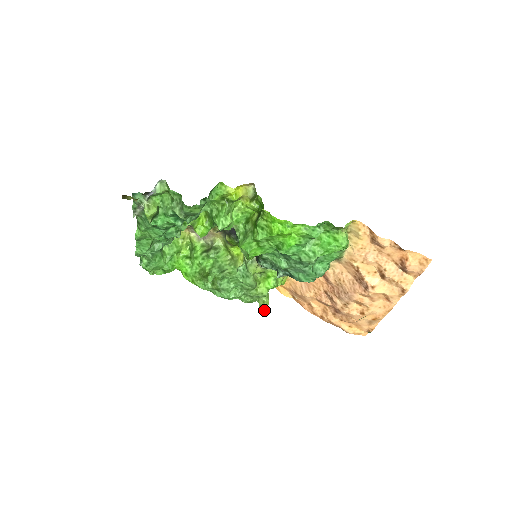
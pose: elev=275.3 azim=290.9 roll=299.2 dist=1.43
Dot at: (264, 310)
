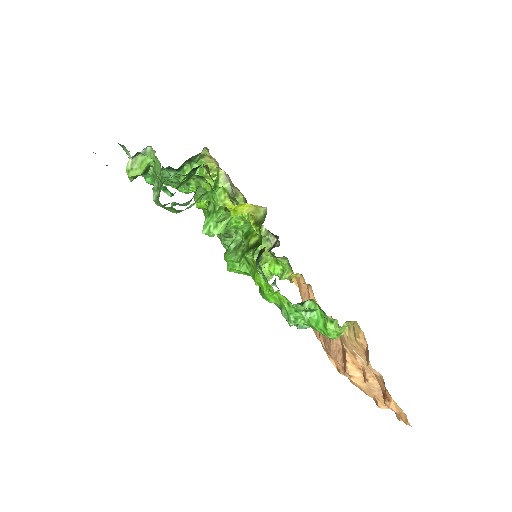
Dot at: occluded
